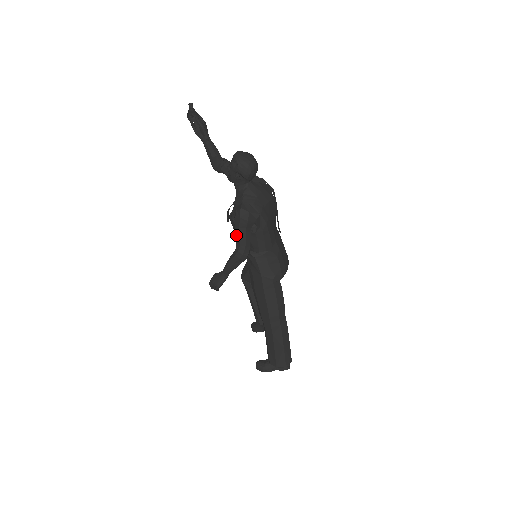
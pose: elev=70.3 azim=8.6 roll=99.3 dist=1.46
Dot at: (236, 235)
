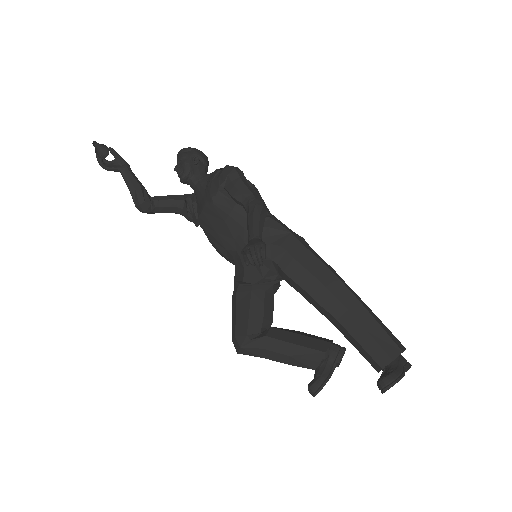
Dot at: (240, 188)
